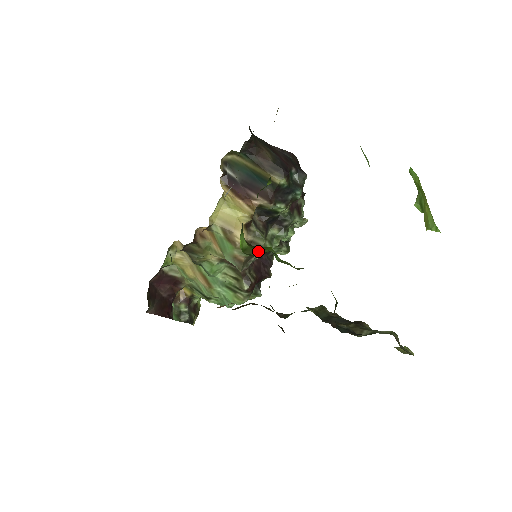
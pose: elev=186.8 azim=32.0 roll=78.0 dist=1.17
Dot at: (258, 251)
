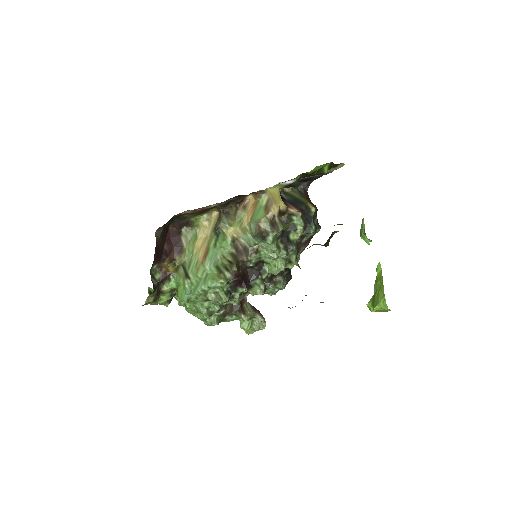
Dot at: occluded
